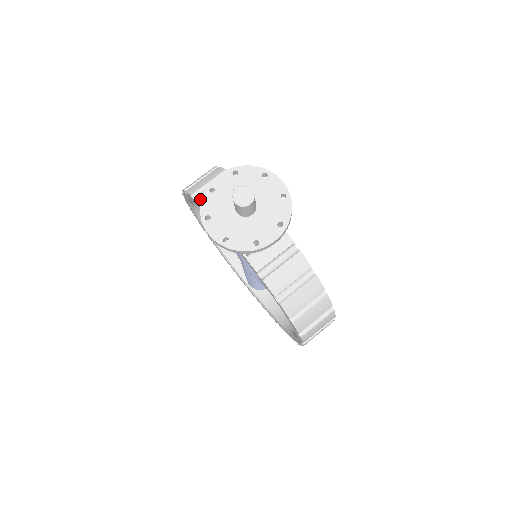
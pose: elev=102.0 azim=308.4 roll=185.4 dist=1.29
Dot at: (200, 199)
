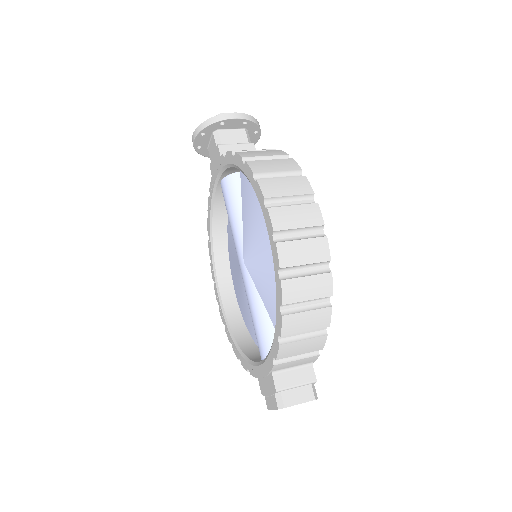
Dot at: occluded
